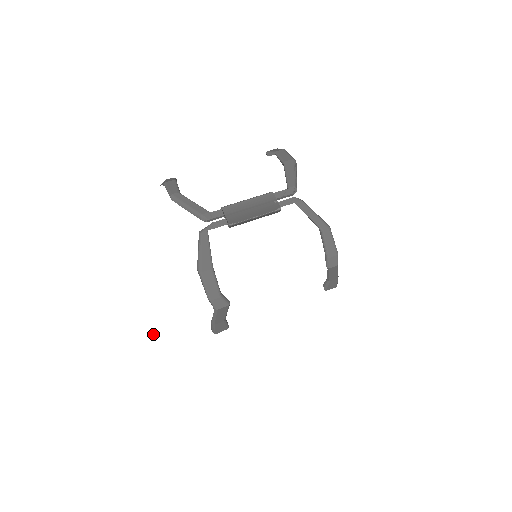
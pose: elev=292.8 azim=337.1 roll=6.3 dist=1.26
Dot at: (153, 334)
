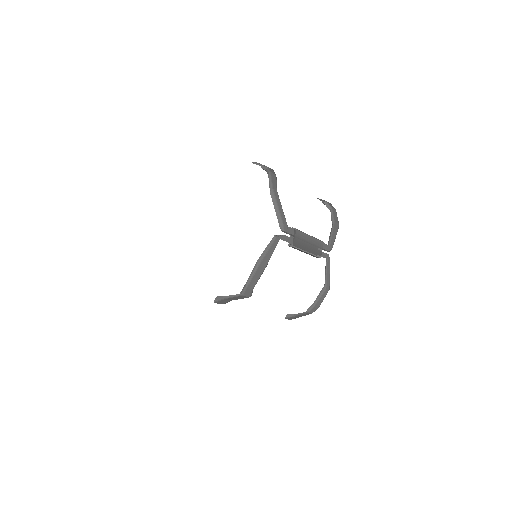
Dot at: (171, 268)
